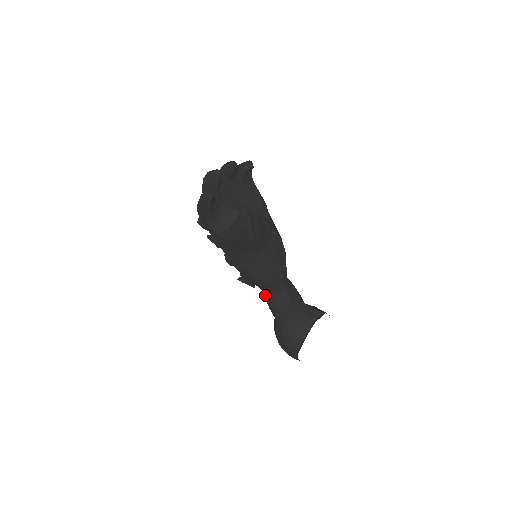
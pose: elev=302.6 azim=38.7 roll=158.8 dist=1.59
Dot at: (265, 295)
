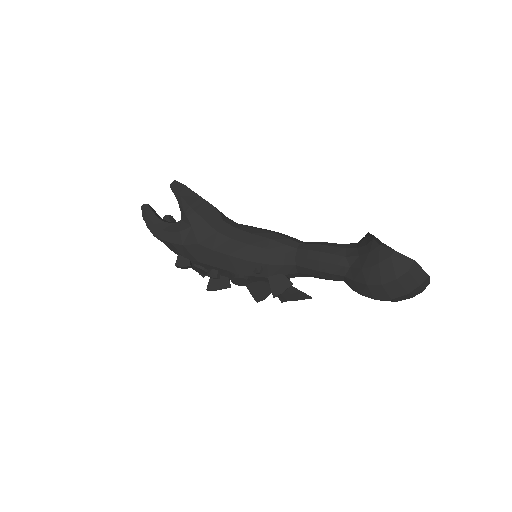
Dot at: (298, 264)
